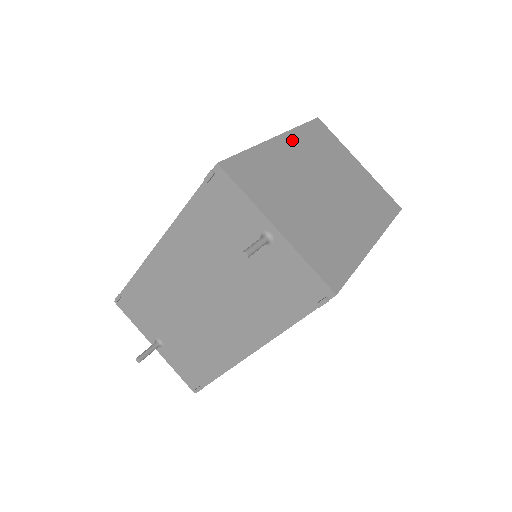
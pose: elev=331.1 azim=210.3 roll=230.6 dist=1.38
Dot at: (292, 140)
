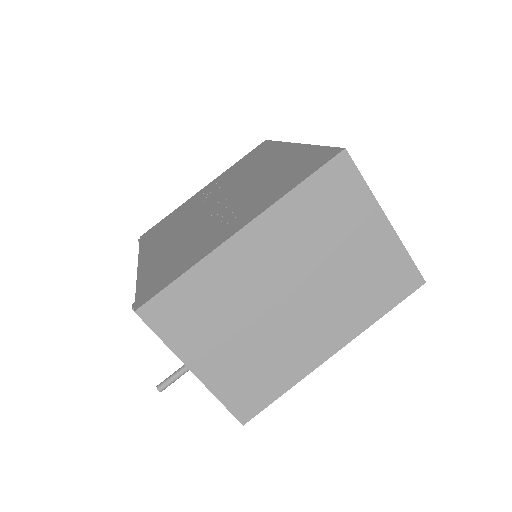
Dot at: (267, 226)
